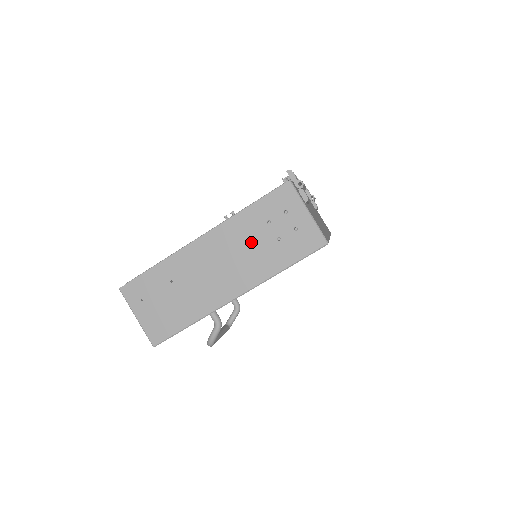
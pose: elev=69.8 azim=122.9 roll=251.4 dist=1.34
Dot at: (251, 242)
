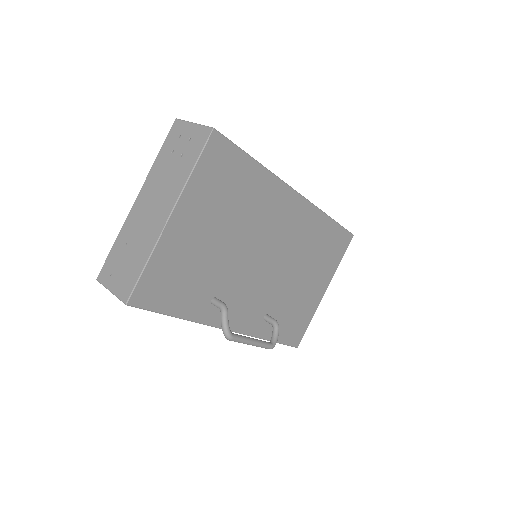
Dot at: (166, 173)
